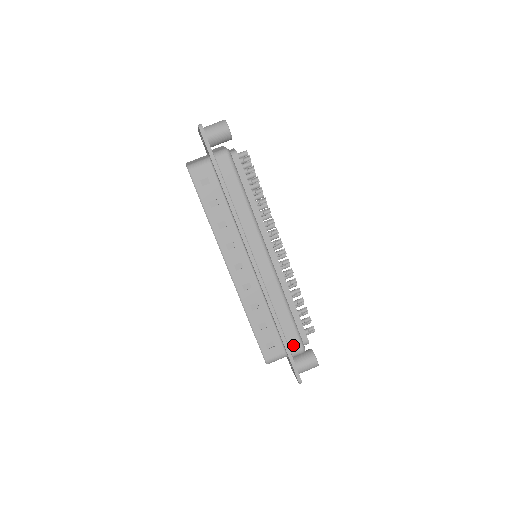
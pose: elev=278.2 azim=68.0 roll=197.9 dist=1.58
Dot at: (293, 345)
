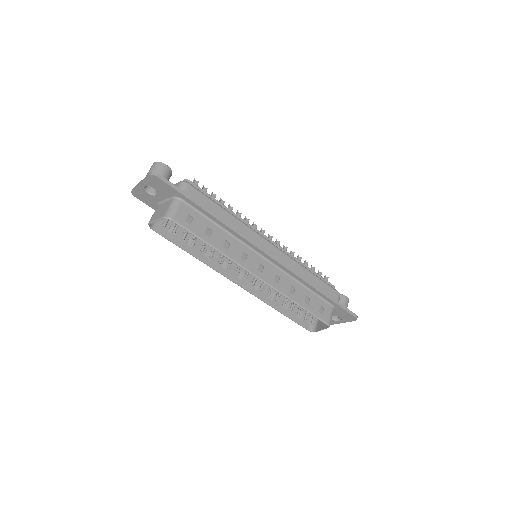
Dot at: (333, 296)
